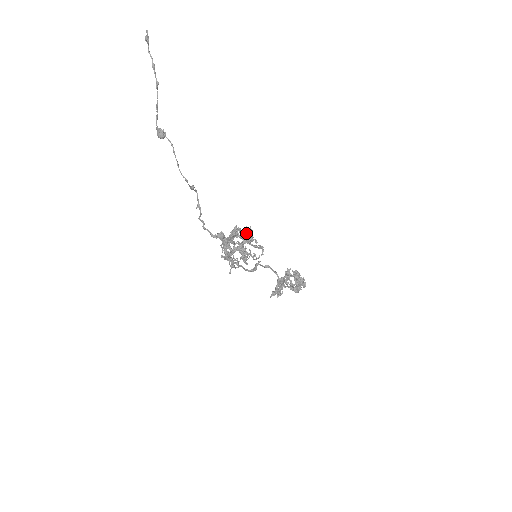
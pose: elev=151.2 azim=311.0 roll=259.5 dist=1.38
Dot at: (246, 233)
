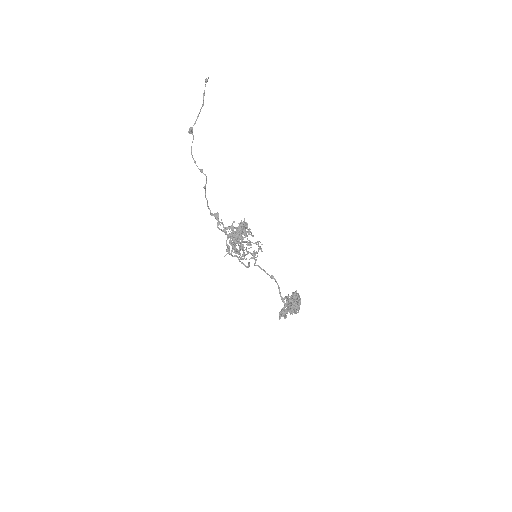
Dot at: (240, 223)
